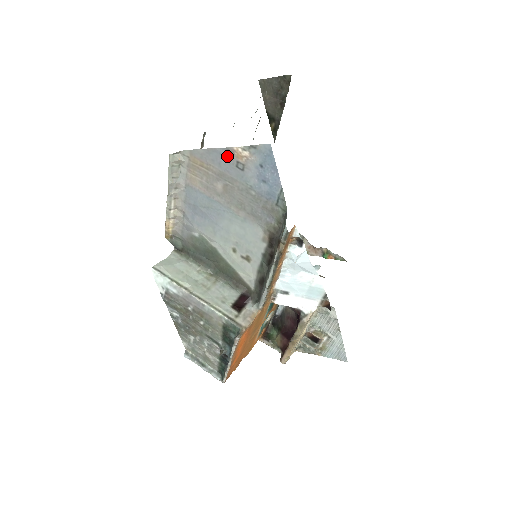
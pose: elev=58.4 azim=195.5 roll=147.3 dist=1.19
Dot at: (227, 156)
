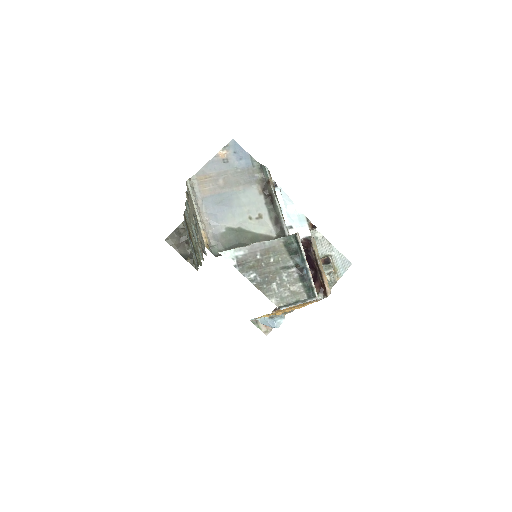
Dot at: (216, 161)
